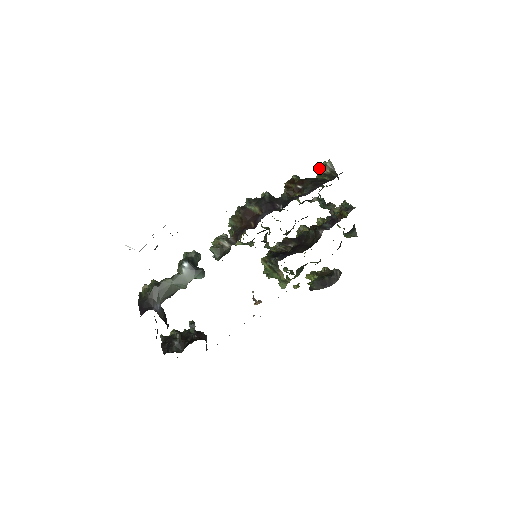
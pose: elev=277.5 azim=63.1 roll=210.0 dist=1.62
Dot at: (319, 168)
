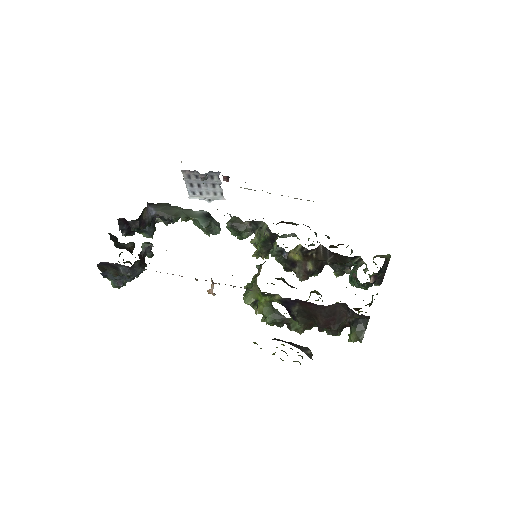
Dot at: occluded
